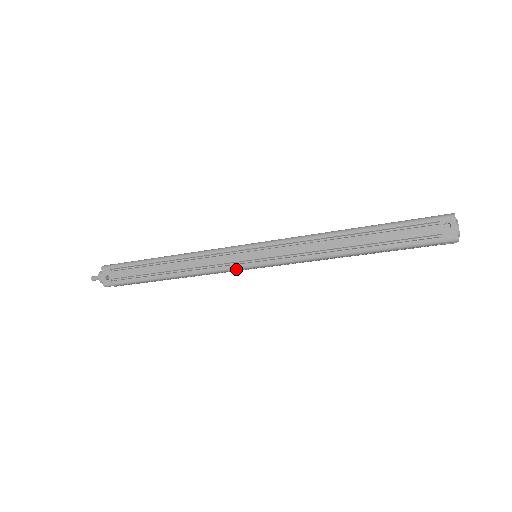
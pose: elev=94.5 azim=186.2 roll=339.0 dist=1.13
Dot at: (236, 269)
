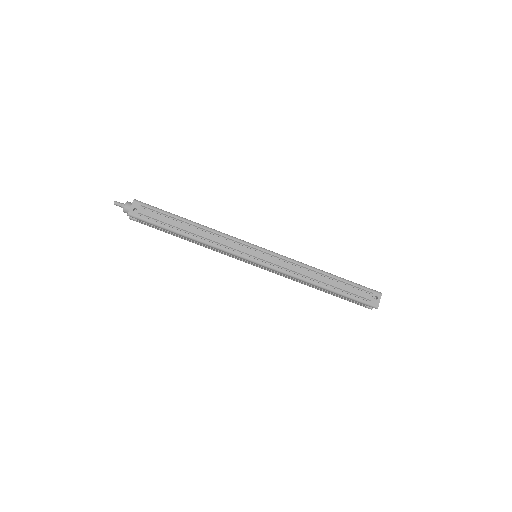
Dot at: (242, 257)
